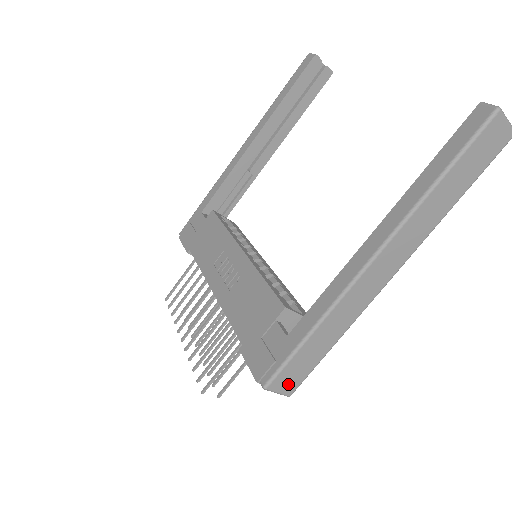
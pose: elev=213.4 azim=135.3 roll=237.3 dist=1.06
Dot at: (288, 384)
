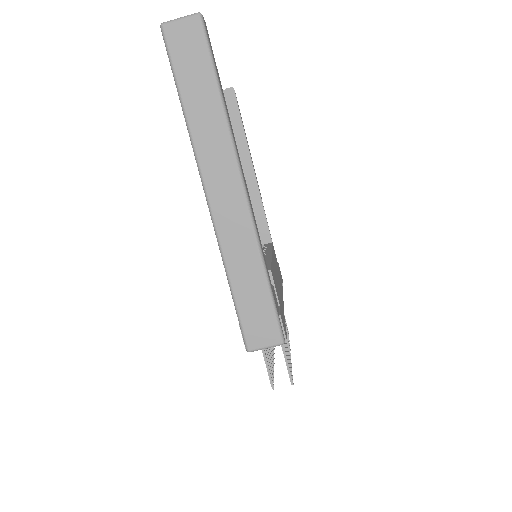
Dot at: (265, 335)
